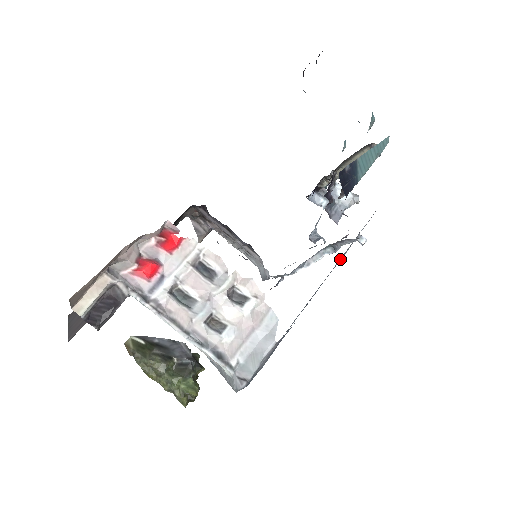
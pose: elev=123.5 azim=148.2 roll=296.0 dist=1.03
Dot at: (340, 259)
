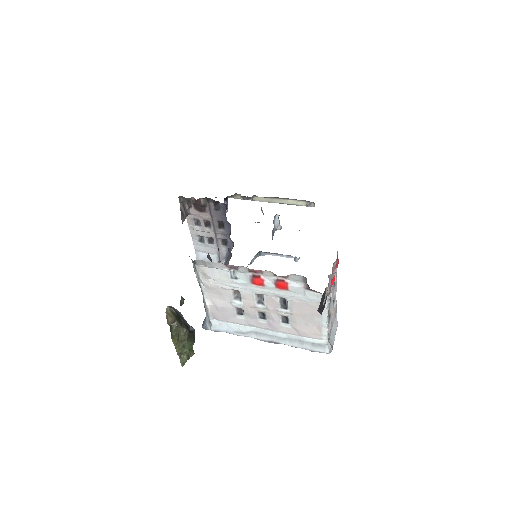
Dot at: occluded
